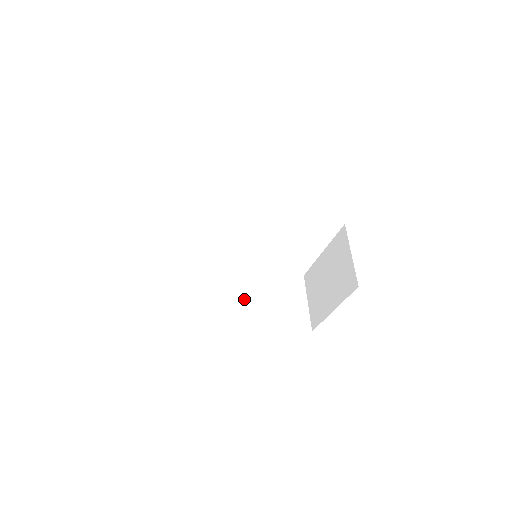
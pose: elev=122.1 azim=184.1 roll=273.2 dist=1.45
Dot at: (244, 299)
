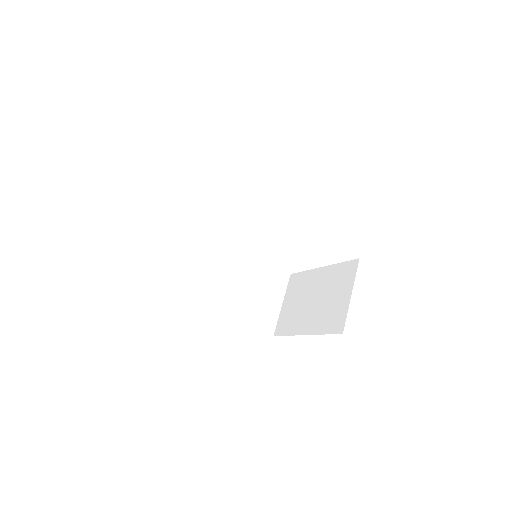
Dot at: (222, 278)
